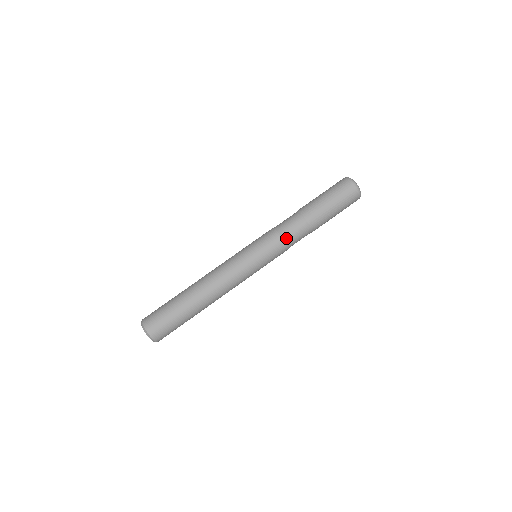
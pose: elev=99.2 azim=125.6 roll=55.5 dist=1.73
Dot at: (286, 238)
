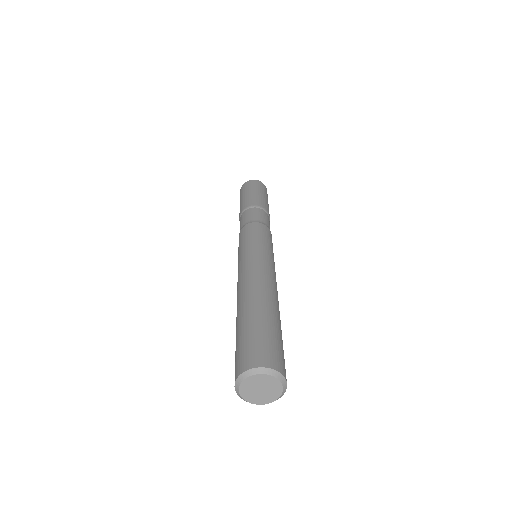
Dot at: (265, 224)
